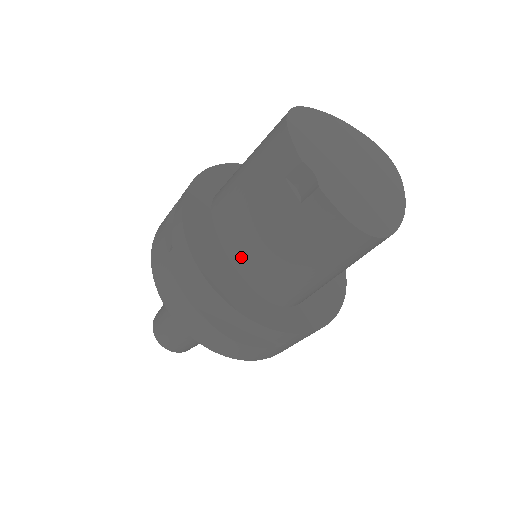
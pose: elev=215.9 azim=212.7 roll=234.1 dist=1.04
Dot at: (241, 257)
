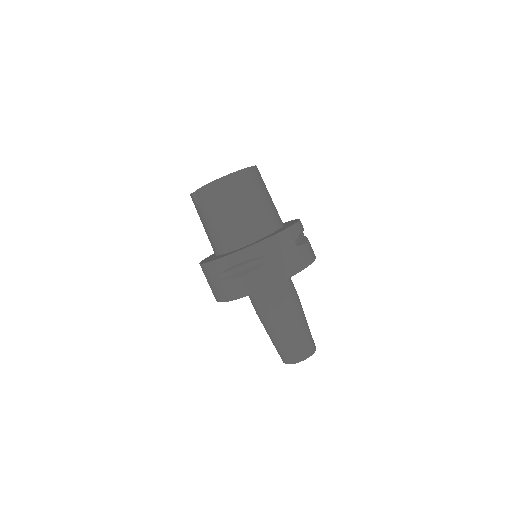
Dot at: (220, 247)
